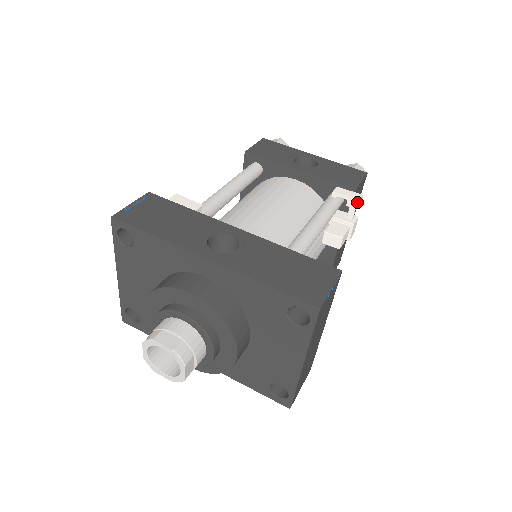
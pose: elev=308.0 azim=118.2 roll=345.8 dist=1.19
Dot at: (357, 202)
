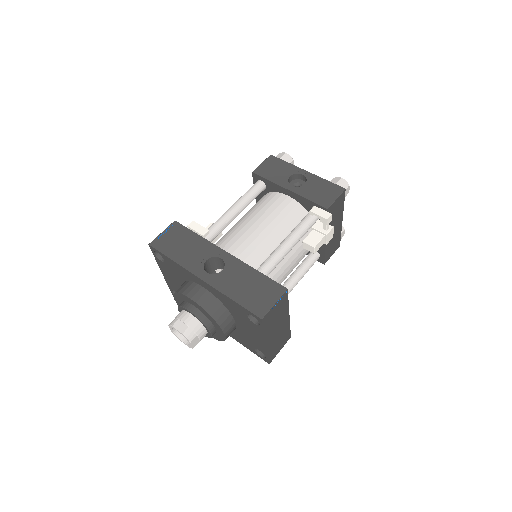
Dot at: (326, 221)
